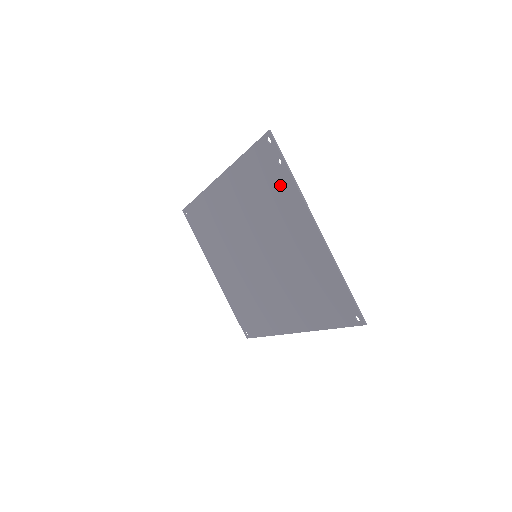
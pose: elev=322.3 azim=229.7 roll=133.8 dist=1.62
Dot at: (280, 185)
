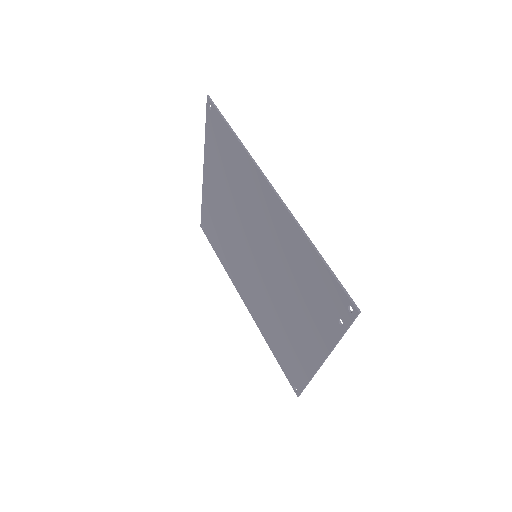
Dot at: (324, 317)
